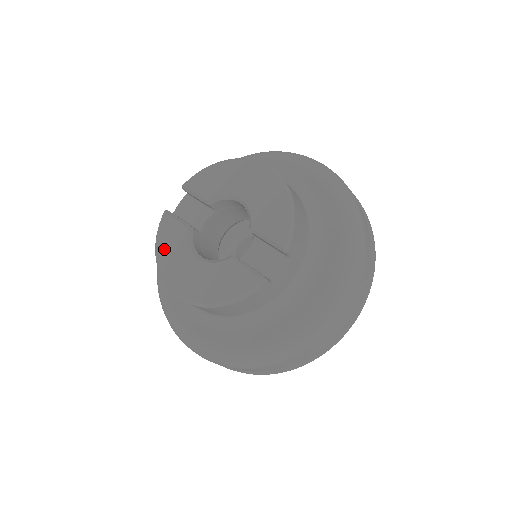
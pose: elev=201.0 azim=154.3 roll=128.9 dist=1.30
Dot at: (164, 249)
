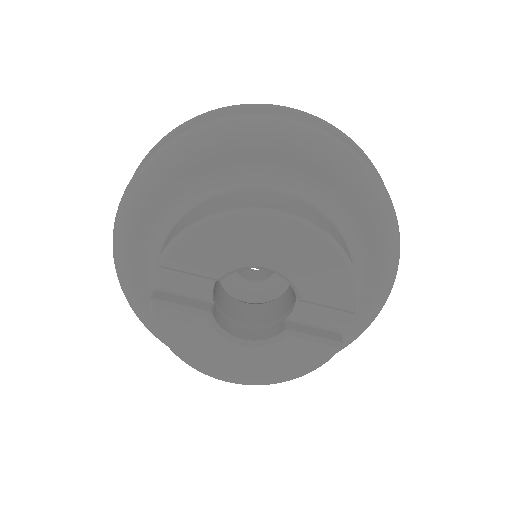
Dot at: (185, 346)
